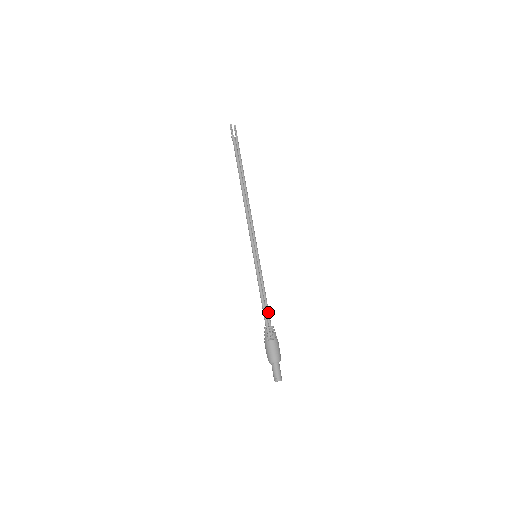
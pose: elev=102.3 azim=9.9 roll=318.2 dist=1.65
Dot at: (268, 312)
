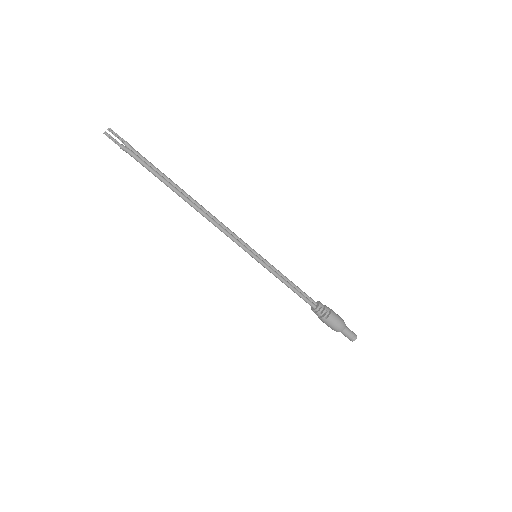
Dot at: (306, 295)
